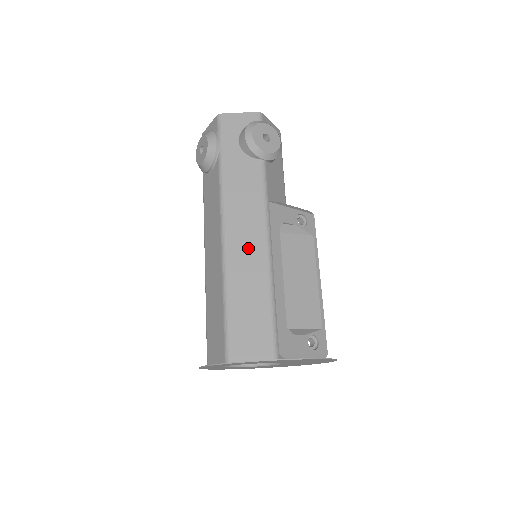
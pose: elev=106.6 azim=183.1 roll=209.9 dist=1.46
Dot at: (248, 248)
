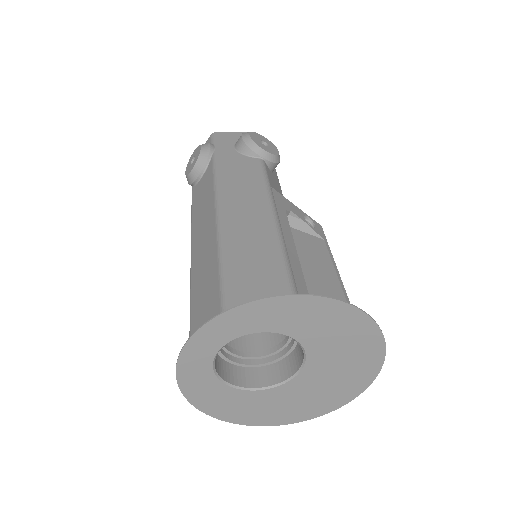
Dot at: (250, 215)
